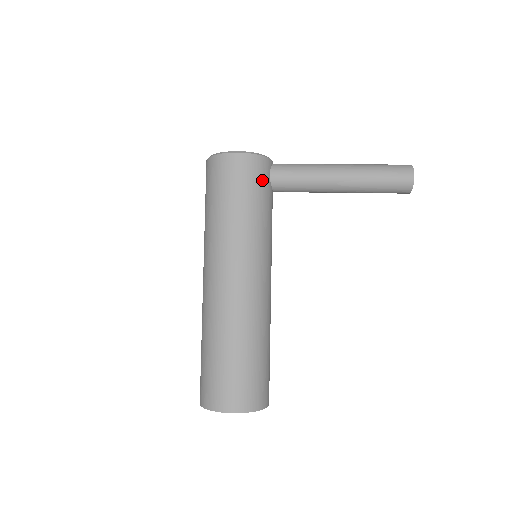
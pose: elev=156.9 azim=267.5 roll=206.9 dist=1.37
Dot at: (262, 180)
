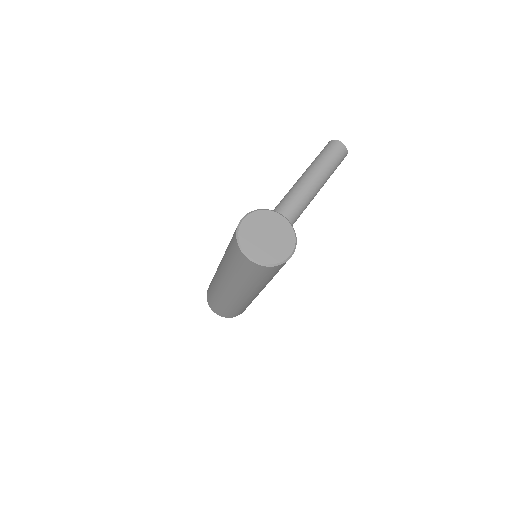
Dot at: occluded
